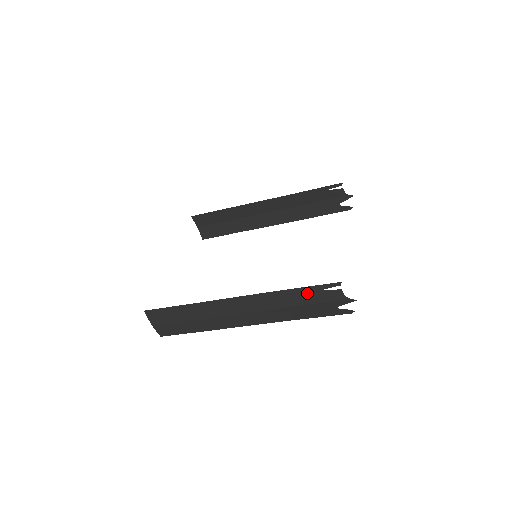
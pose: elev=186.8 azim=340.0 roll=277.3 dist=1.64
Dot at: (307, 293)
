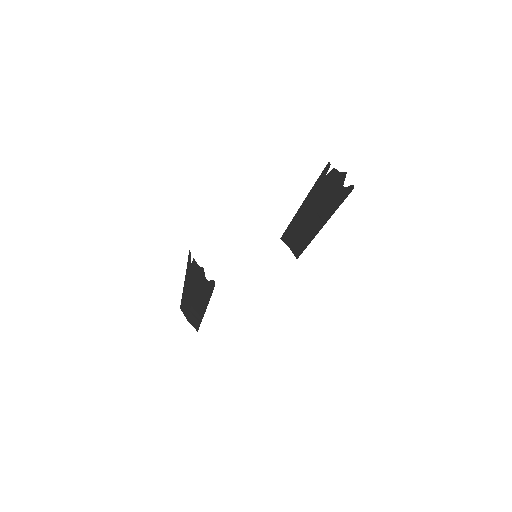
Dot at: (191, 269)
